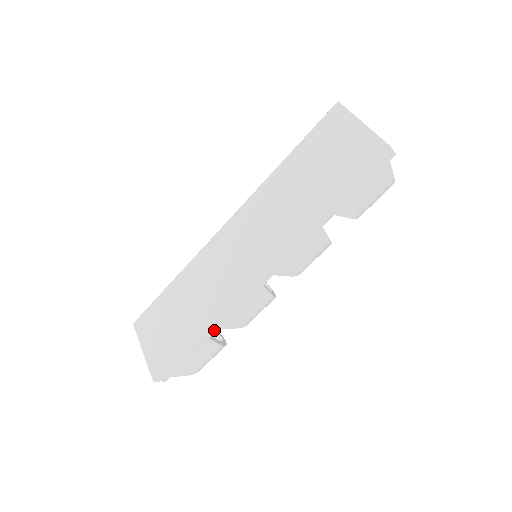
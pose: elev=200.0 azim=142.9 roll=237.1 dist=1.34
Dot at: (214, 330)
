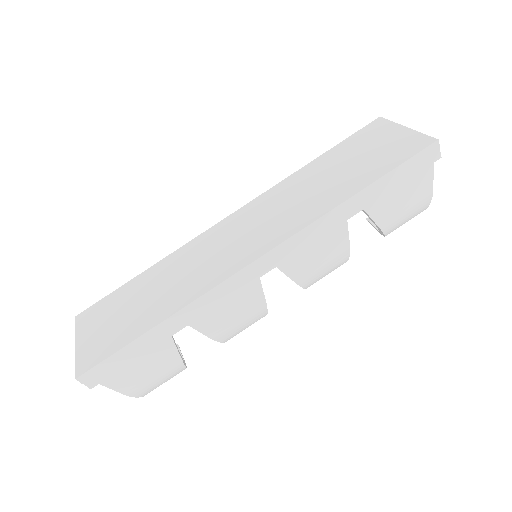
Dot at: (182, 324)
